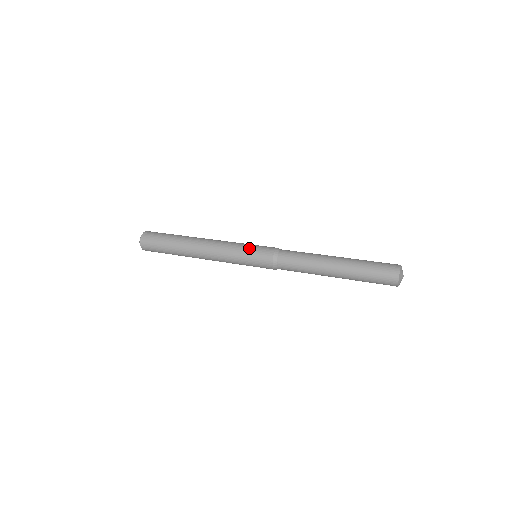
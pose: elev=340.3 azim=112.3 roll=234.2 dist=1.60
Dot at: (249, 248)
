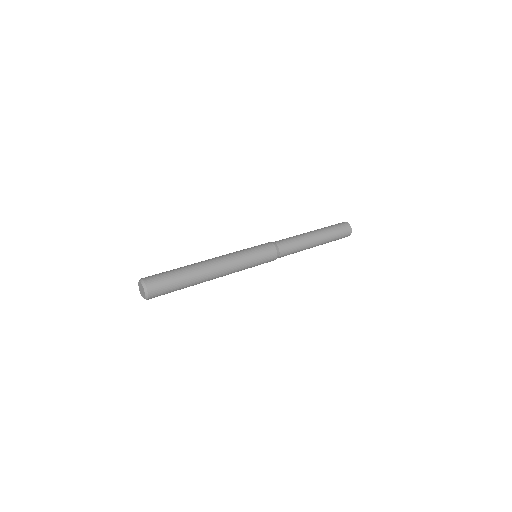
Dot at: (258, 258)
